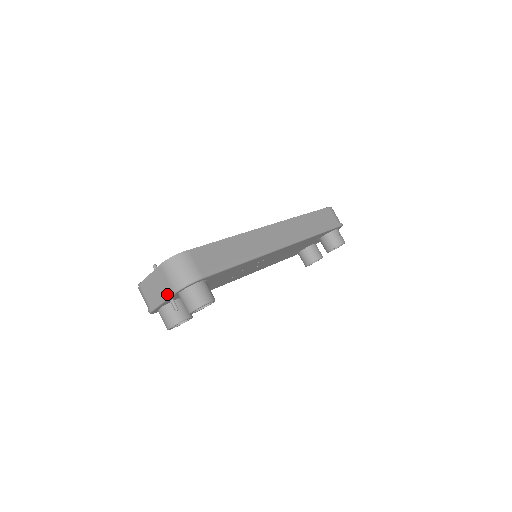
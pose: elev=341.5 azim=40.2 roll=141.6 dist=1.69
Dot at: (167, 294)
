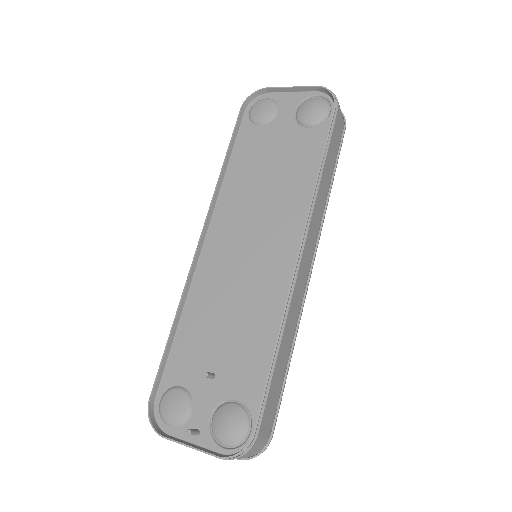
Dot at: occluded
